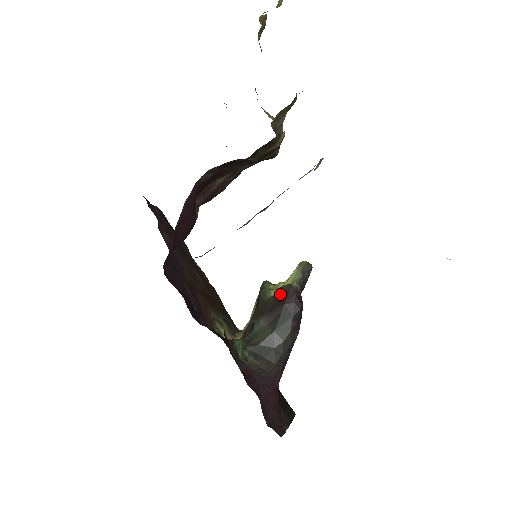
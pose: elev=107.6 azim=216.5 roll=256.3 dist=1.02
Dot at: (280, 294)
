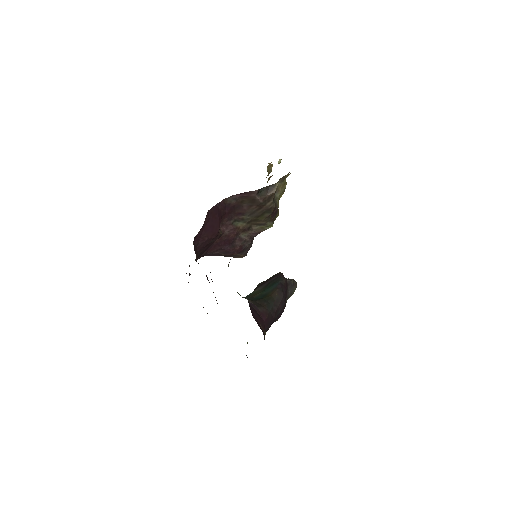
Dot at: (271, 277)
